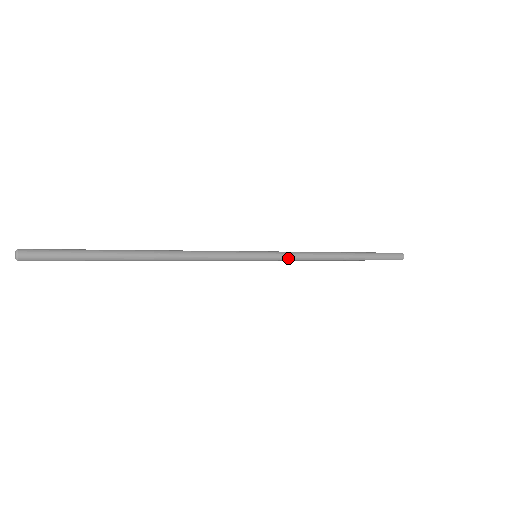
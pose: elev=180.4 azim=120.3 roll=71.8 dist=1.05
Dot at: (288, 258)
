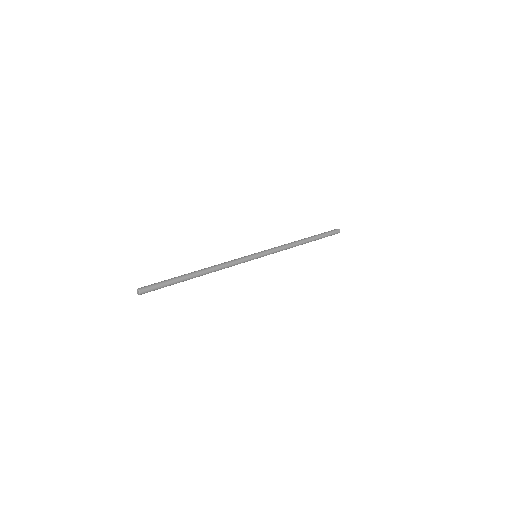
Dot at: (273, 253)
